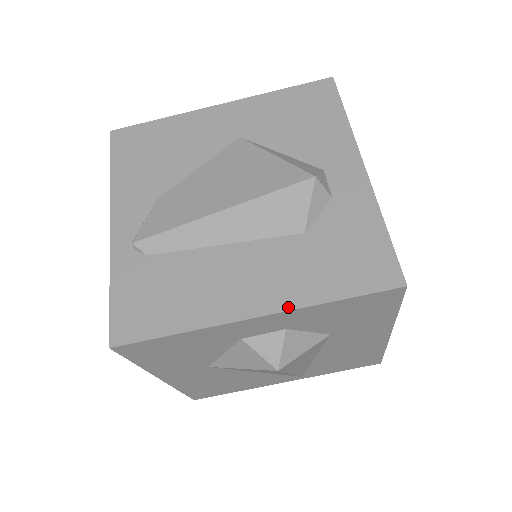
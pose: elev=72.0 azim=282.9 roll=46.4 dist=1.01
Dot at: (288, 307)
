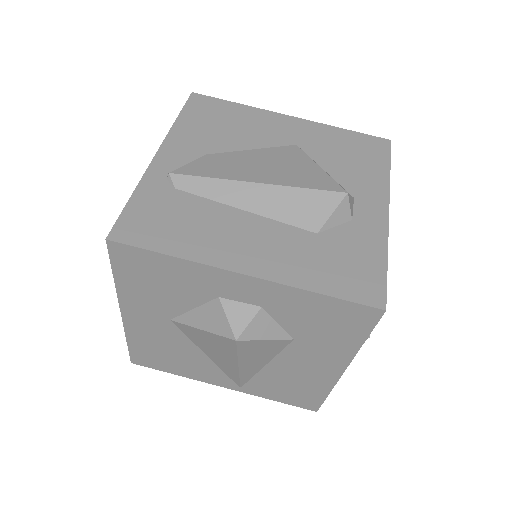
Dot at: (277, 279)
